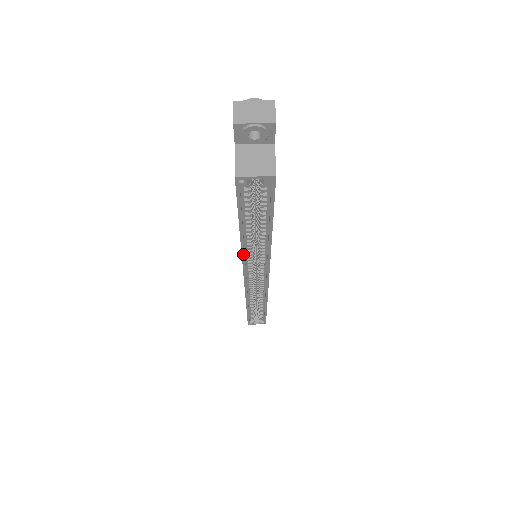
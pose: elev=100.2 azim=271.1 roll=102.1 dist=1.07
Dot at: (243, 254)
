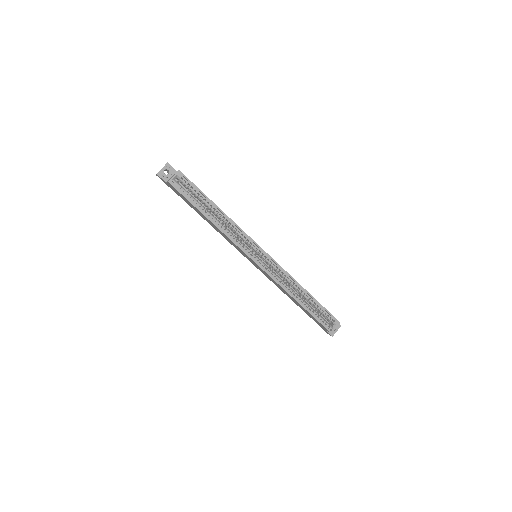
Dot at: (227, 235)
